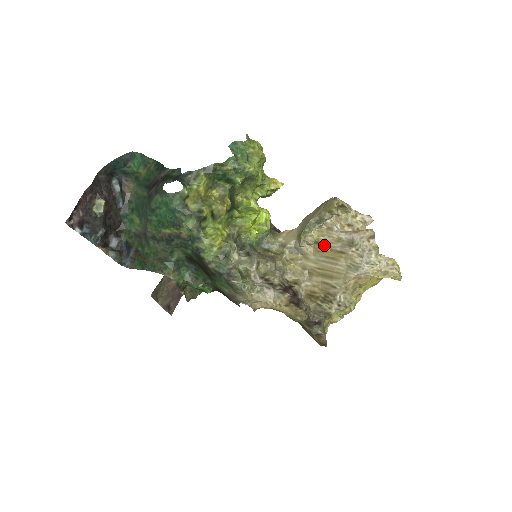
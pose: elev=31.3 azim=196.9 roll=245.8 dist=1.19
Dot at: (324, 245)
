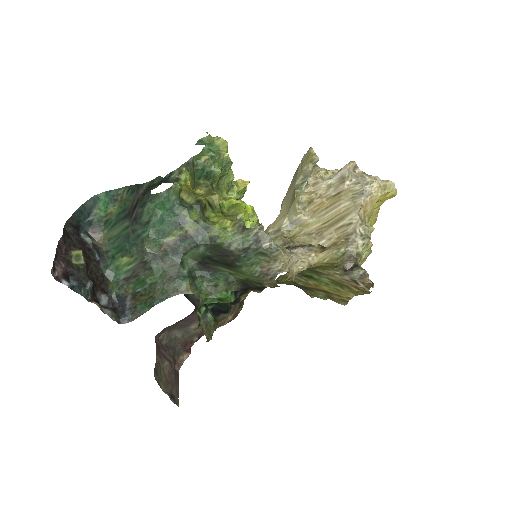
Dot at: (318, 200)
